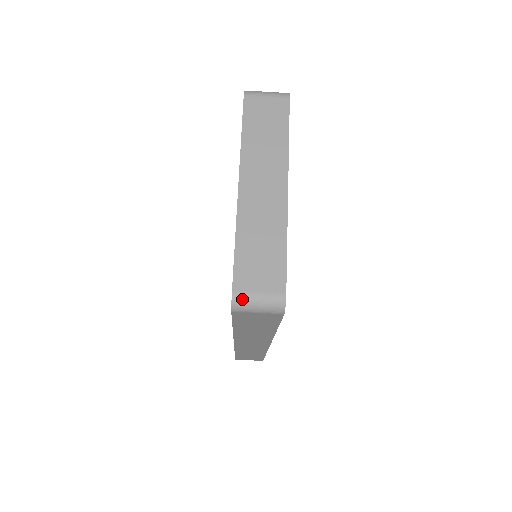
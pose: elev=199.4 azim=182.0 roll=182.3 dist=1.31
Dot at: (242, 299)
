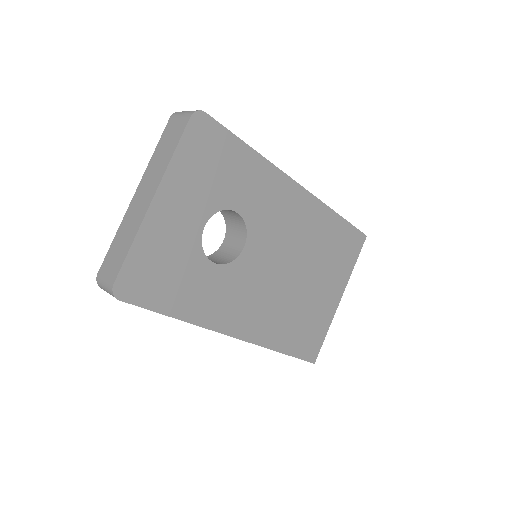
Dot at: (99, 281)
